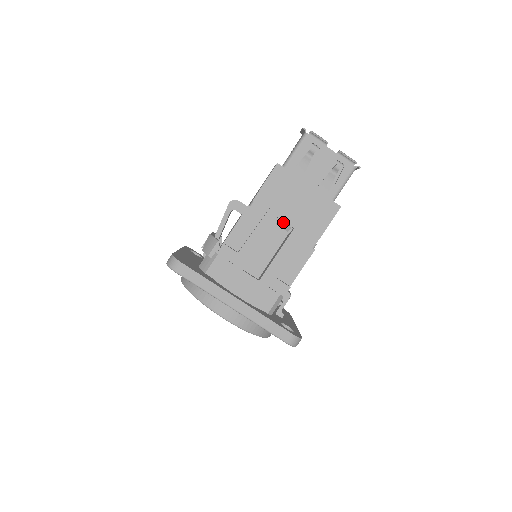
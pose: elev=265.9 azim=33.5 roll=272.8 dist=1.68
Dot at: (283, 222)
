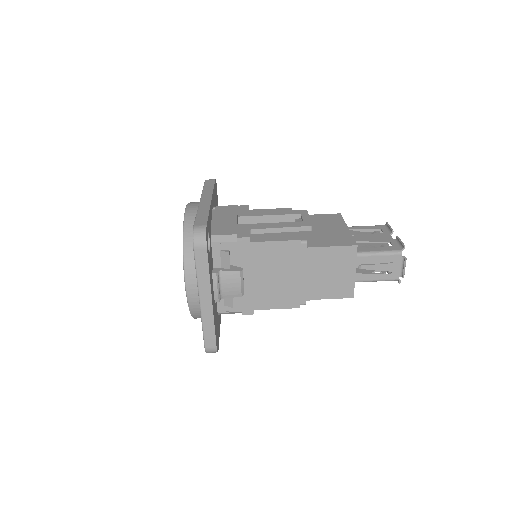
Dot at: (301, 220)
